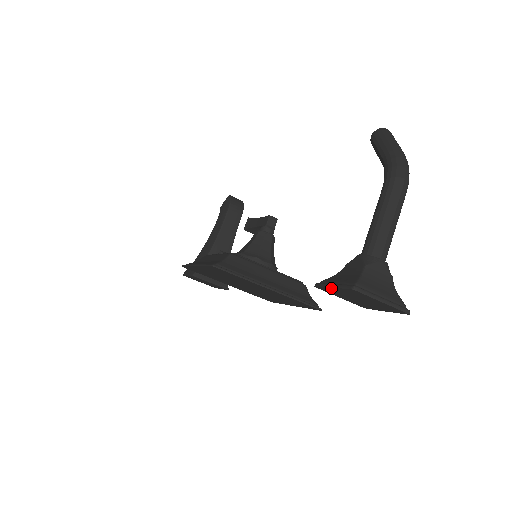
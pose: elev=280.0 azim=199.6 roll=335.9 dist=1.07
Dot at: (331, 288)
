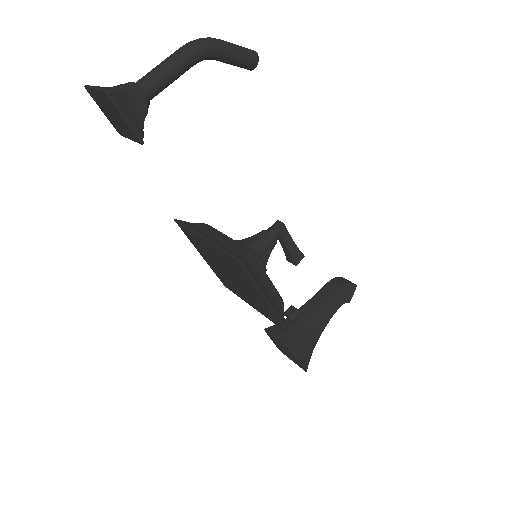
Dot at: (105, 114)
